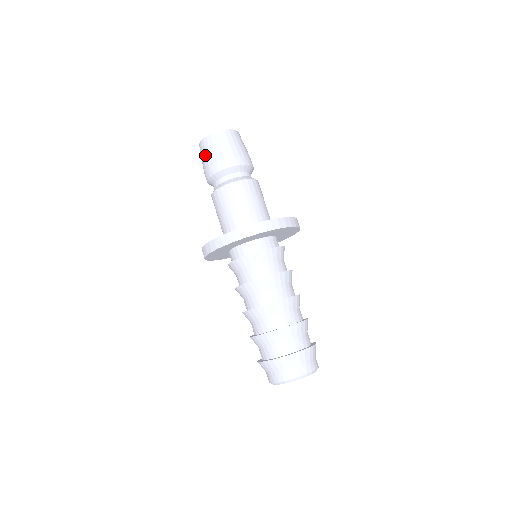
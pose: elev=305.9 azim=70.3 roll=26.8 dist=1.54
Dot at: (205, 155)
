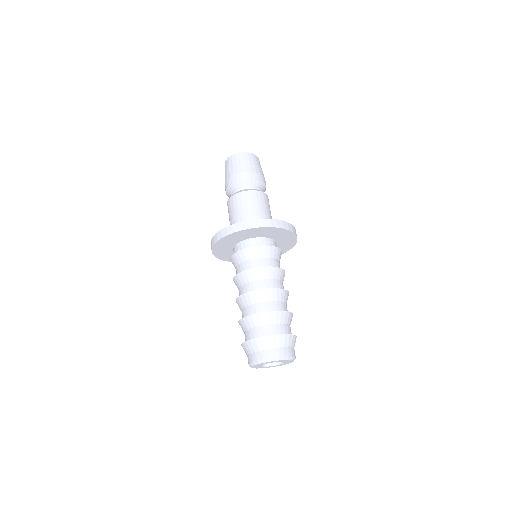
Dot at: (226, 171)
